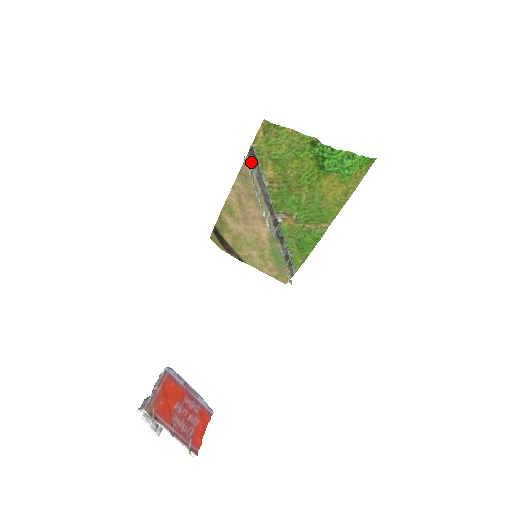
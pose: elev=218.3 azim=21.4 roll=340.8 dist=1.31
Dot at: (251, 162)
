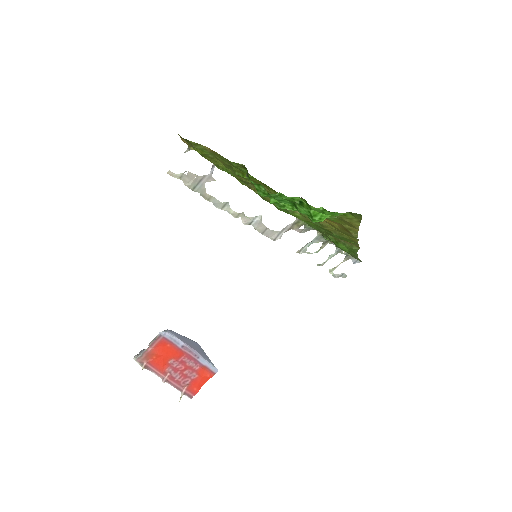
Dot at: occluded
